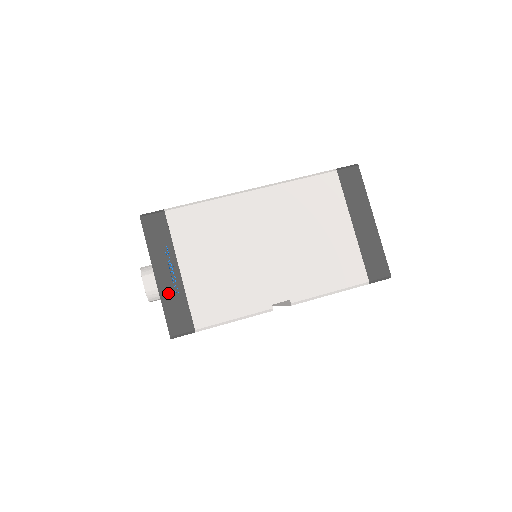
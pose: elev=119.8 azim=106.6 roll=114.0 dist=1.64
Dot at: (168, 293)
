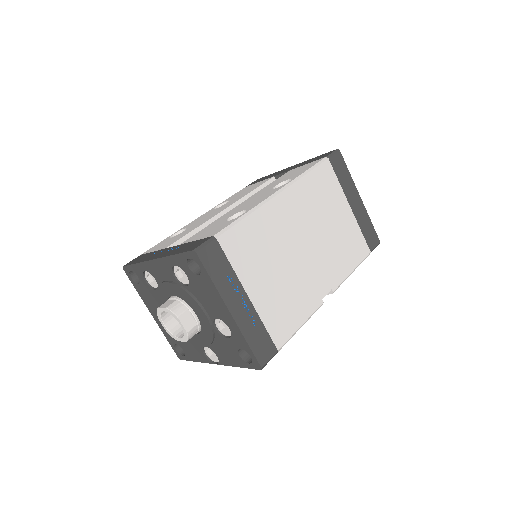
Dot at: (246, 325)
